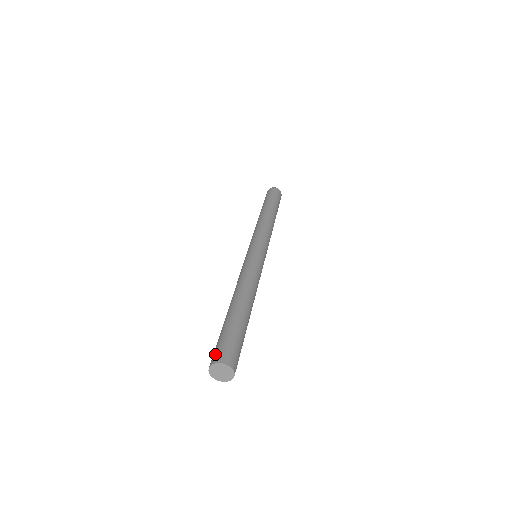
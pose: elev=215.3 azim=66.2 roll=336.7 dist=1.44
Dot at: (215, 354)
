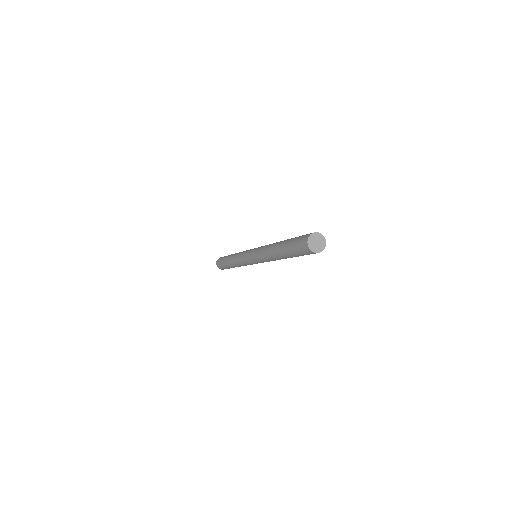
Dot at: occluded
